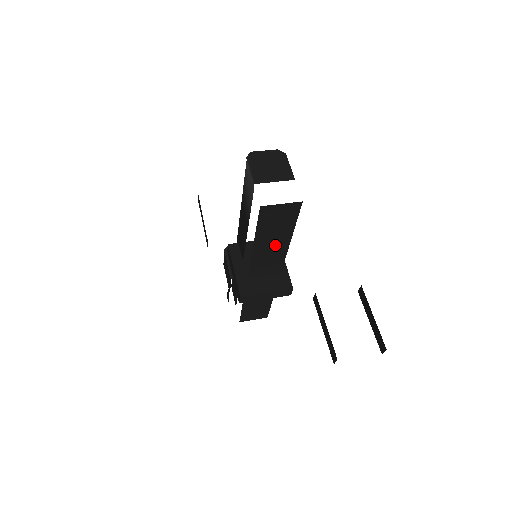
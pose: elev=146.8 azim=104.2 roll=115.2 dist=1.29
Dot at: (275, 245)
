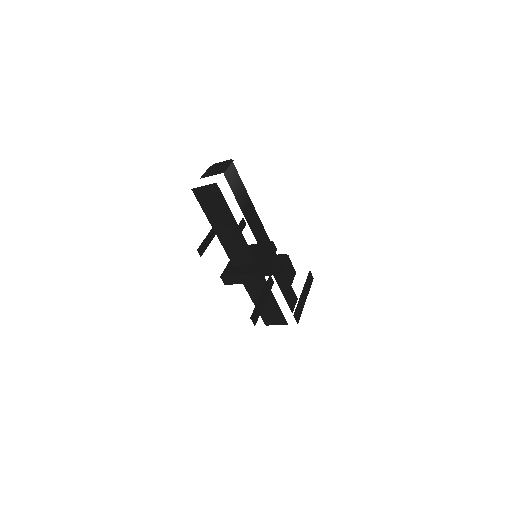
Dot at: (229, 229)
